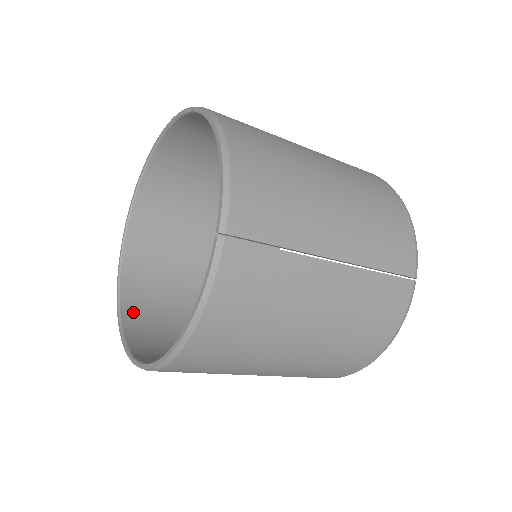
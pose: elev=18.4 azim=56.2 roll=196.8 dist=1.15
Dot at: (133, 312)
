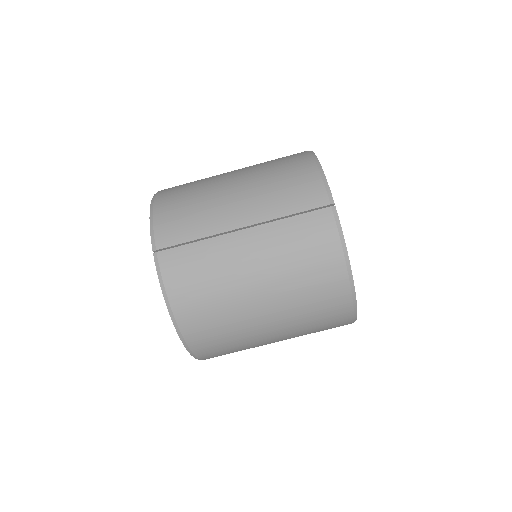
Dot at: occluded
